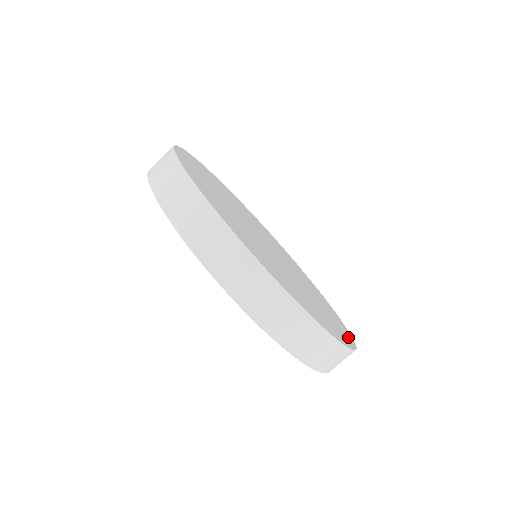
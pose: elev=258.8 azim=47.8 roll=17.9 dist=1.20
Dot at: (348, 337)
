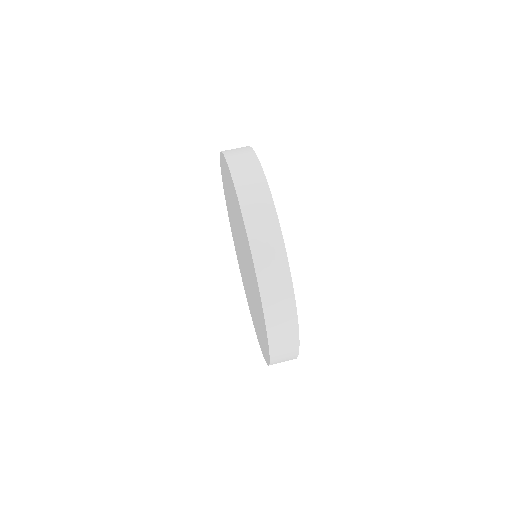
Dot at: occluded
